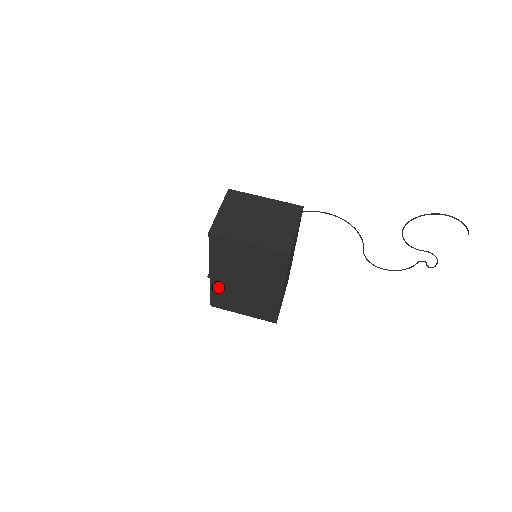
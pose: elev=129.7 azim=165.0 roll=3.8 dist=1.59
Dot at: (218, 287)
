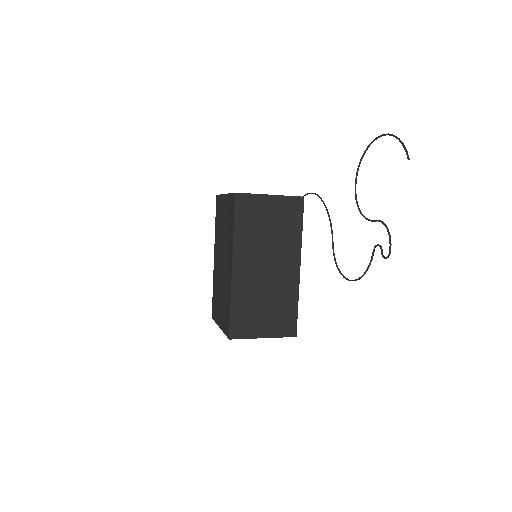
Dot at: (215, 279)
